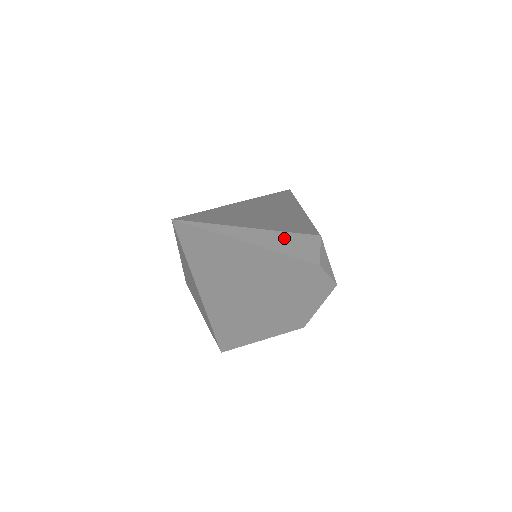
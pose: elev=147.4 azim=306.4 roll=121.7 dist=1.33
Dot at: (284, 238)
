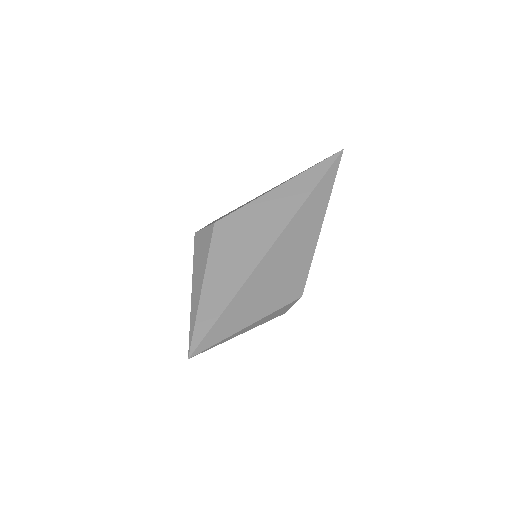
Dot at: (269, 317)
